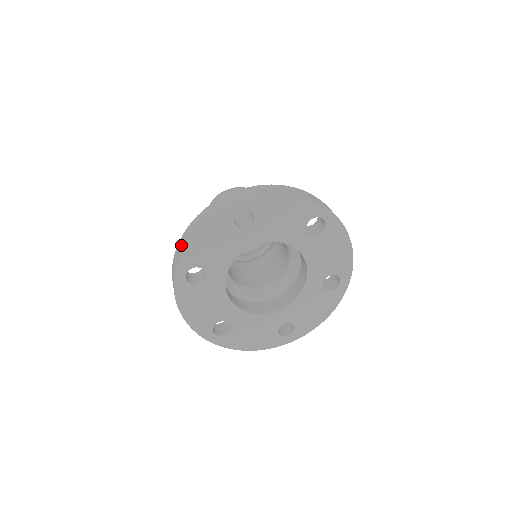
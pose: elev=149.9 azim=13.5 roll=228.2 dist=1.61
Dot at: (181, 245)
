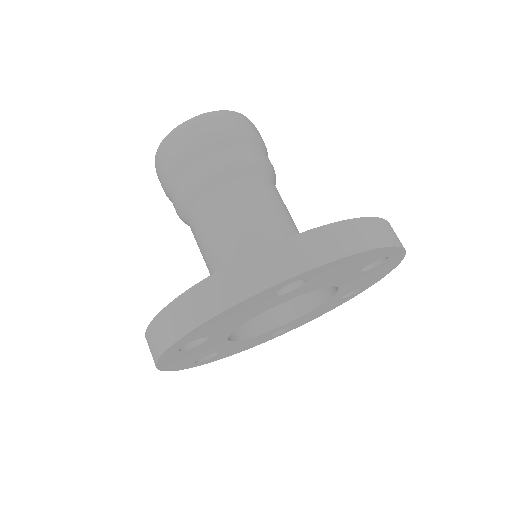
Dot at: (179, 322)
